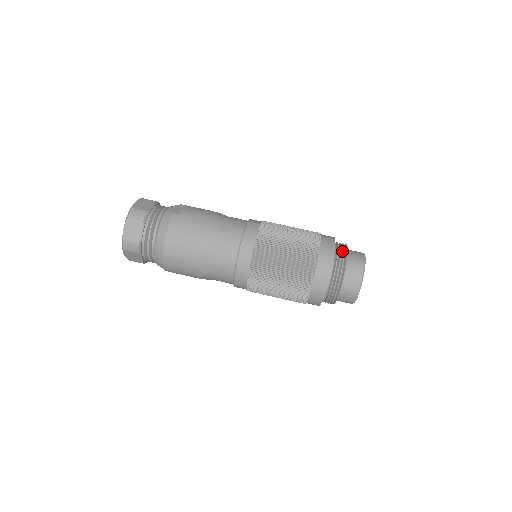
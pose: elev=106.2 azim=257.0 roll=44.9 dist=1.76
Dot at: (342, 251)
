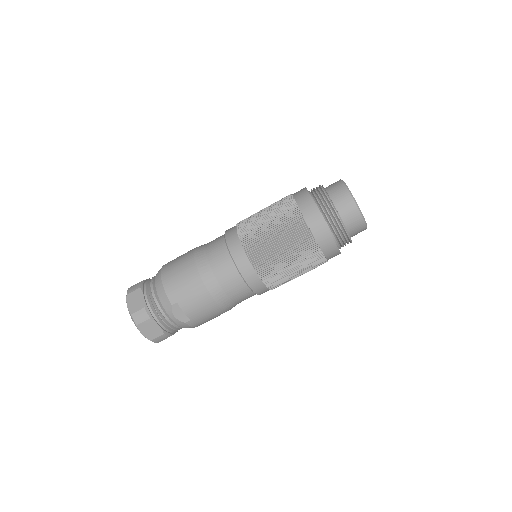
Dot at: (341, 234)
